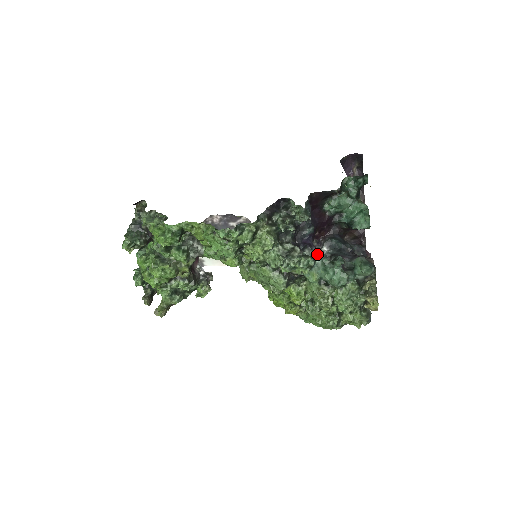
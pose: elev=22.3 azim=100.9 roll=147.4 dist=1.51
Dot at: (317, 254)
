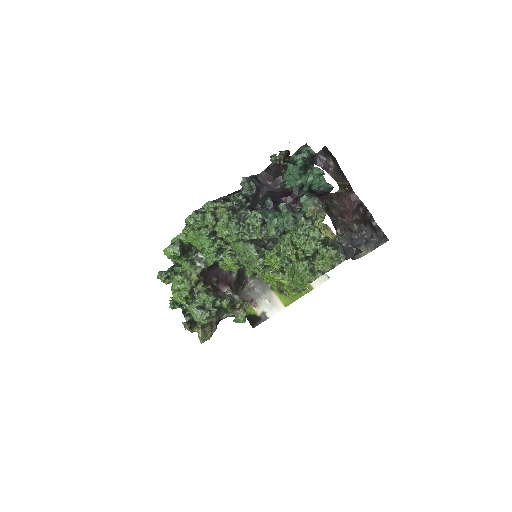
Dot at: (269, 211)
